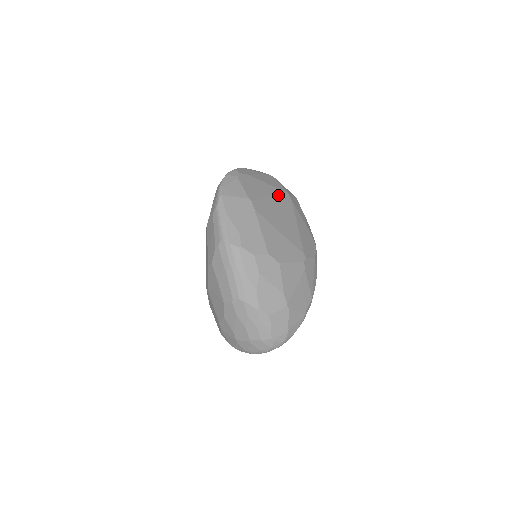
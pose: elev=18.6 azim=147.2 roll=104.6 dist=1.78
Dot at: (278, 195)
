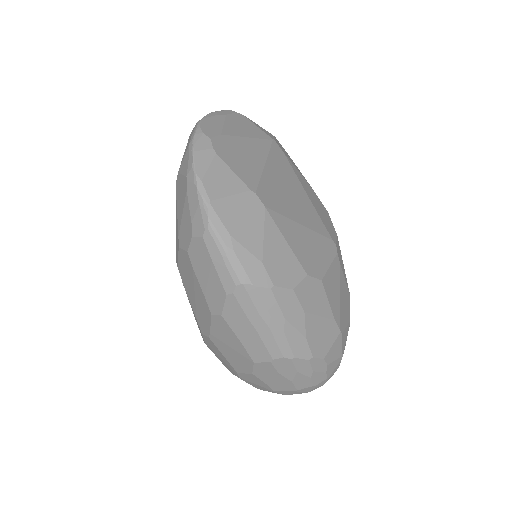
Dot at: (269, 153)
